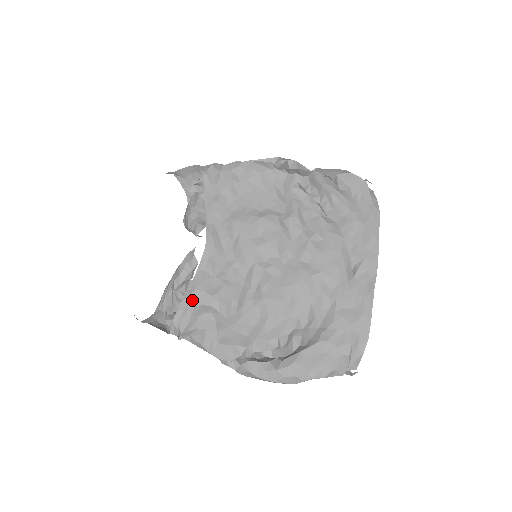
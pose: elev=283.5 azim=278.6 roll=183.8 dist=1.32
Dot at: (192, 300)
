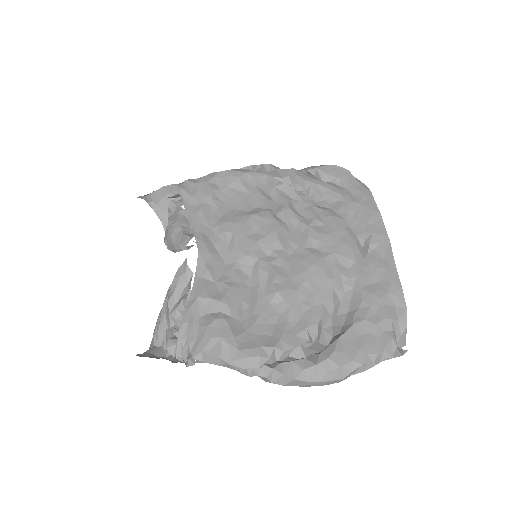
Dot at: (196, 310)
